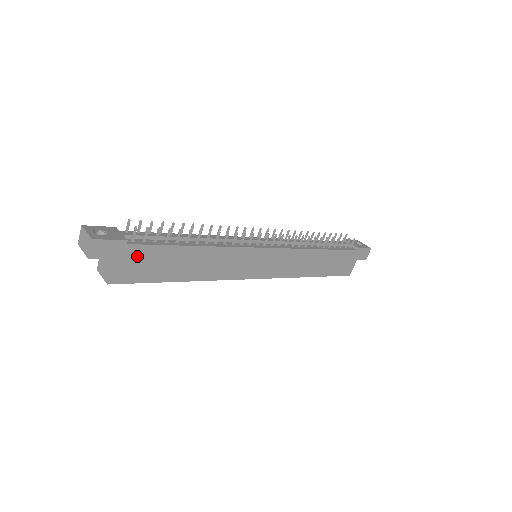
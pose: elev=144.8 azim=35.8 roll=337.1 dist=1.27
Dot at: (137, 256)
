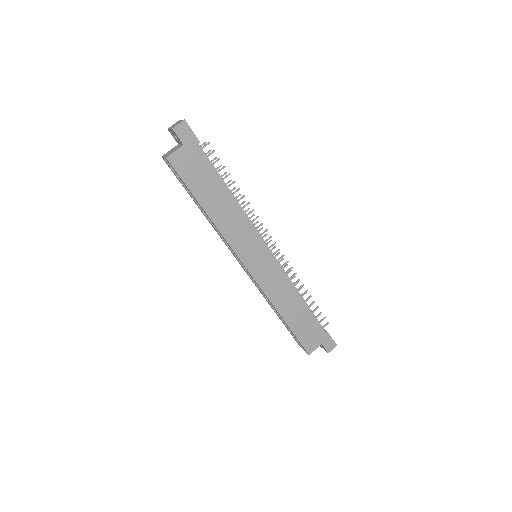
Dot at: (196, 159)
